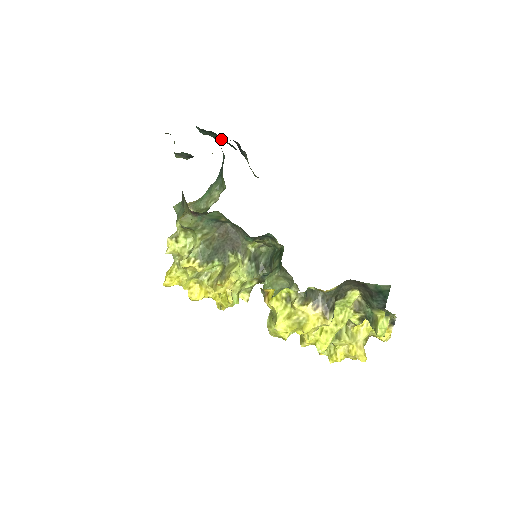
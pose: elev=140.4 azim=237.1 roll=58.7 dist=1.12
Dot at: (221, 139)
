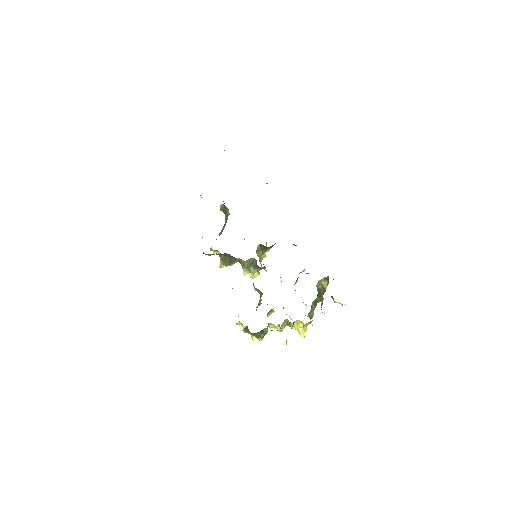
Dot at: occluded
